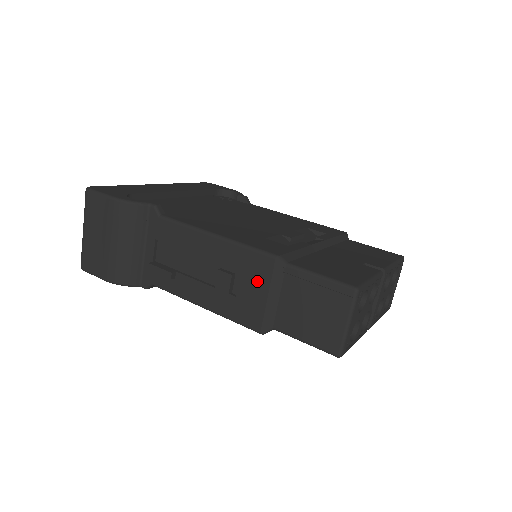
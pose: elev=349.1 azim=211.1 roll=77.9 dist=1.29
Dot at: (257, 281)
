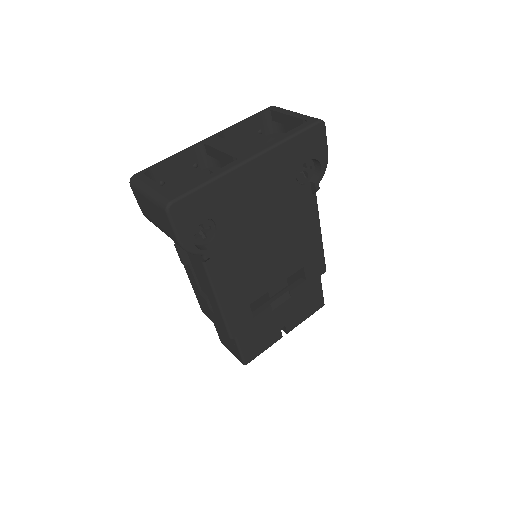
Dot at: (217, 322)
